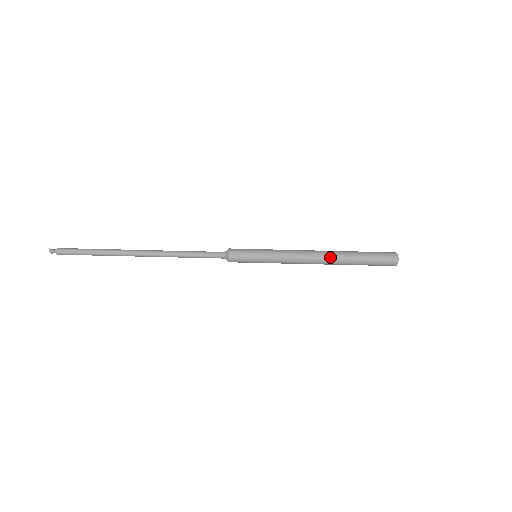
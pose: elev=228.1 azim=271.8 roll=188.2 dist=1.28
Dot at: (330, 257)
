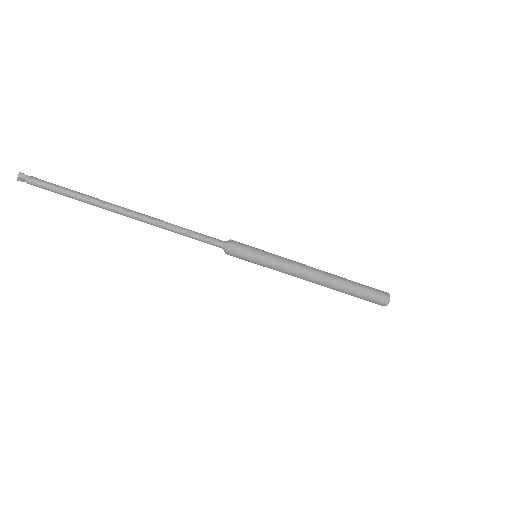
Dot at: (330, 274)
